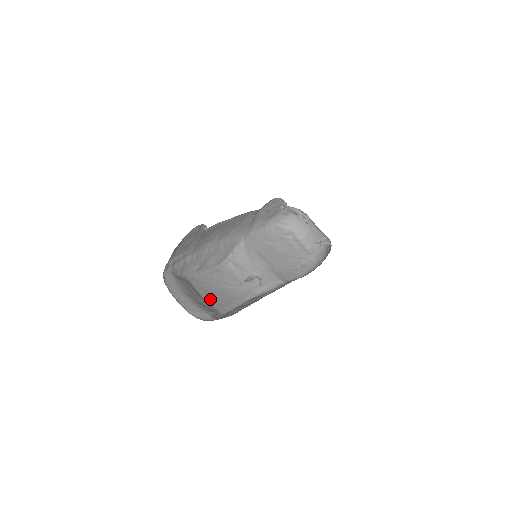
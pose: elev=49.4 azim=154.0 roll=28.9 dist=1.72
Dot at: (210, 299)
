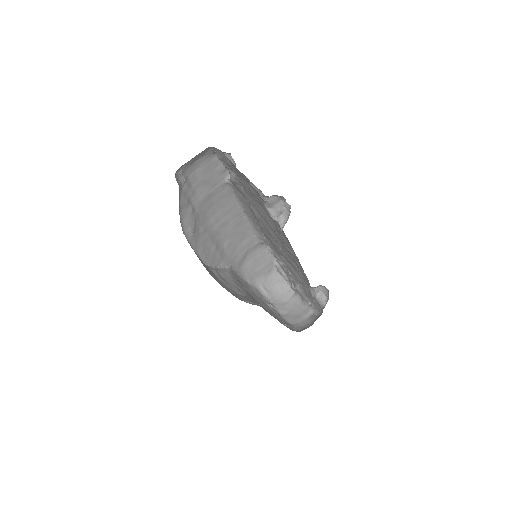
Dot at: occluded
